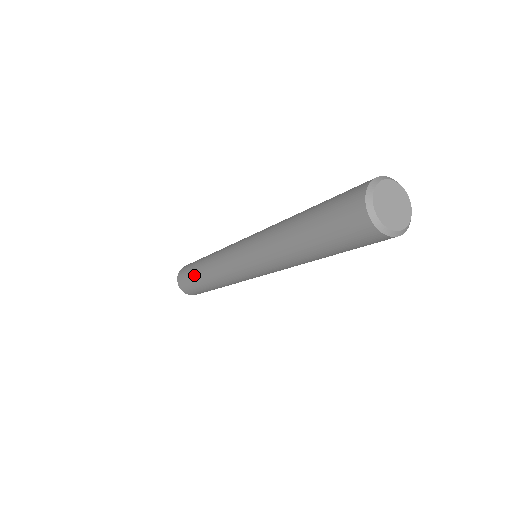
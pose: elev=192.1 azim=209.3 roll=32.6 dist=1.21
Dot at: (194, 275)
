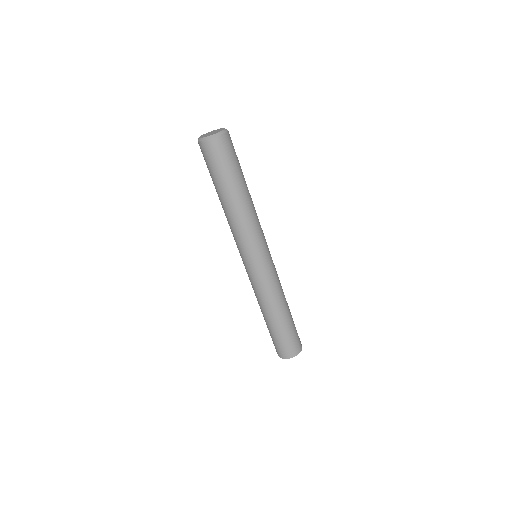
Dot at: occluded
